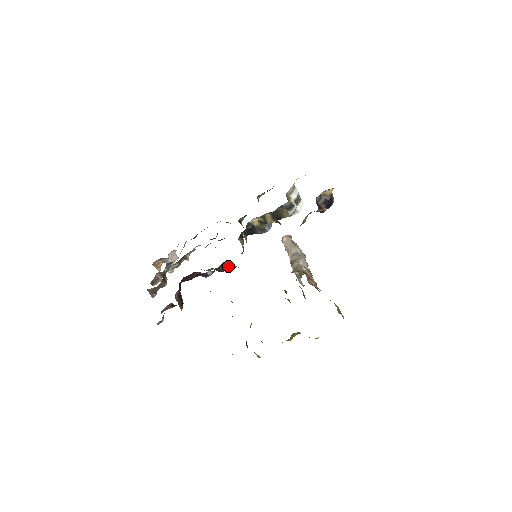
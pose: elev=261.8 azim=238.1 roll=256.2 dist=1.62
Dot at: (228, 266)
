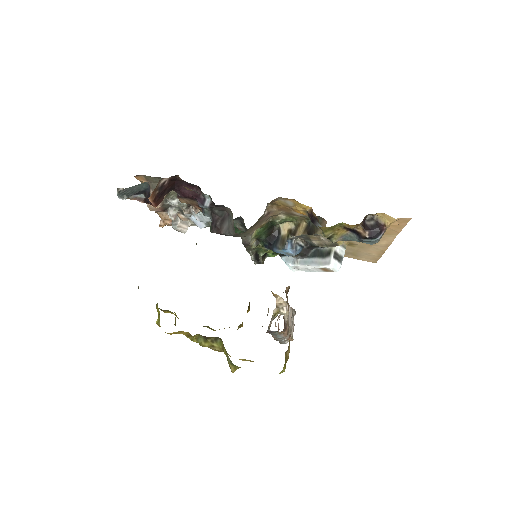
Dot at: (226, 224)
